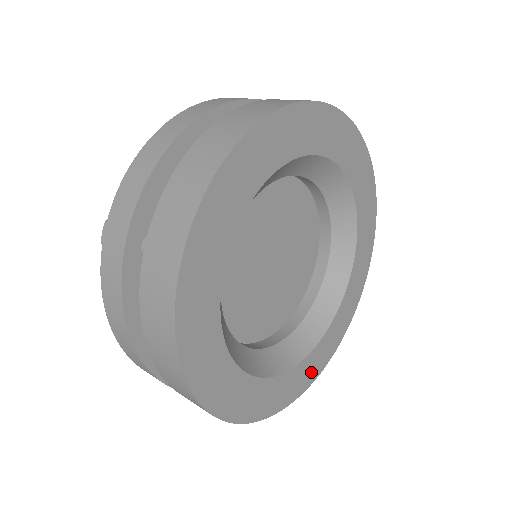
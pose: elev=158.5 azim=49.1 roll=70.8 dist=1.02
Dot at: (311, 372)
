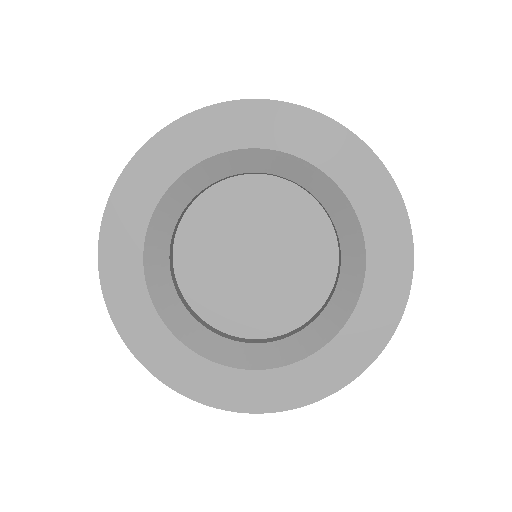
Dot at: (226, 393)
